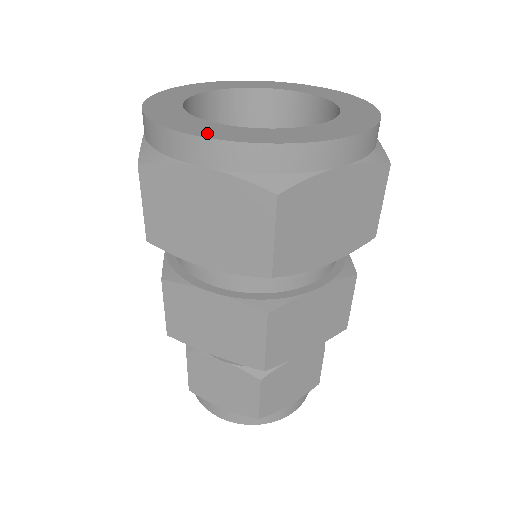
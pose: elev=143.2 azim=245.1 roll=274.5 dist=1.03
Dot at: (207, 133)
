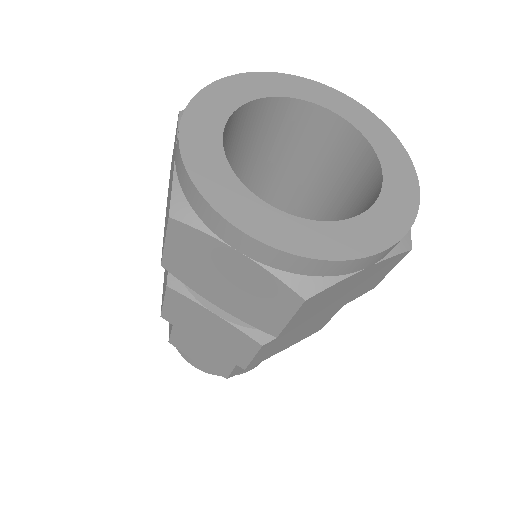
Dot at: (251, 225)
